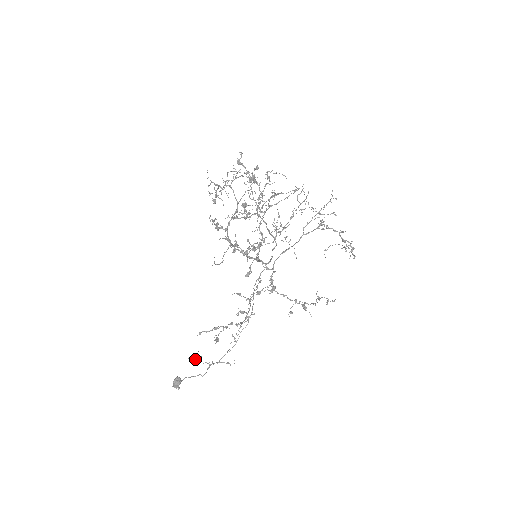
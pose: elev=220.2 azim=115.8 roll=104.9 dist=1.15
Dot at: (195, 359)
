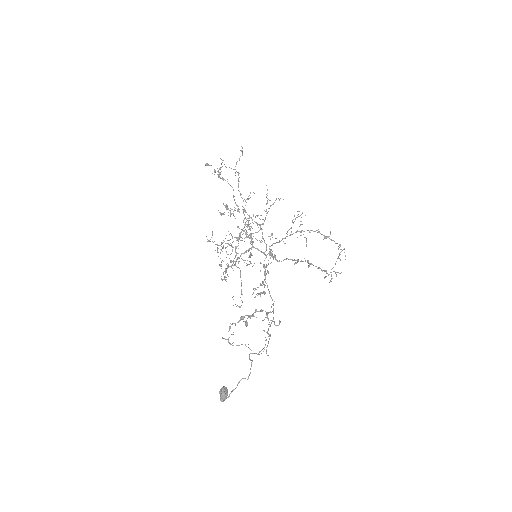
Dot at: (230, 343)
